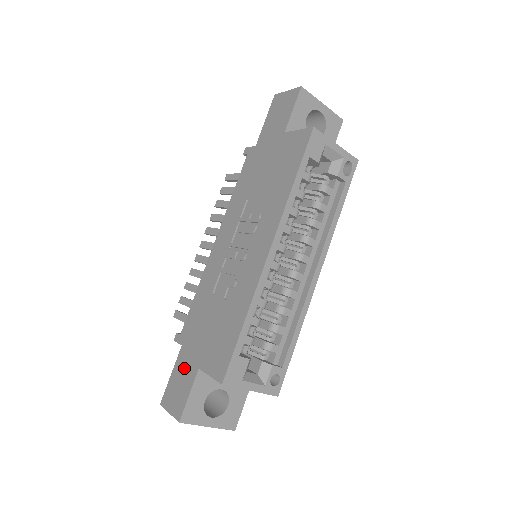
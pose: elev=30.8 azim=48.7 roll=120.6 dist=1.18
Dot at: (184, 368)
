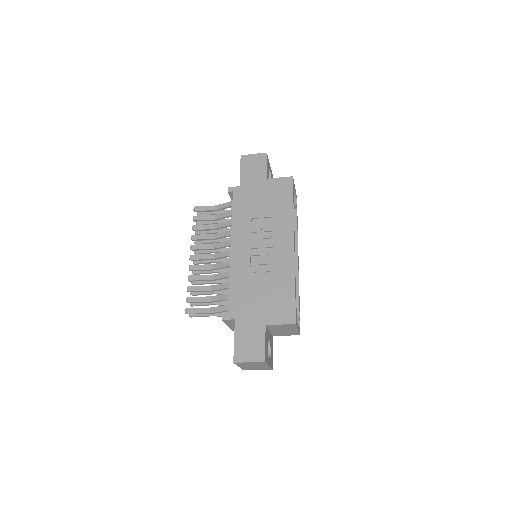
Dot at: (248, 331)
